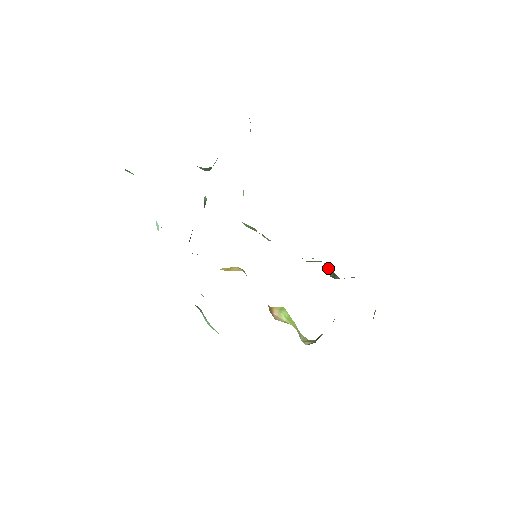
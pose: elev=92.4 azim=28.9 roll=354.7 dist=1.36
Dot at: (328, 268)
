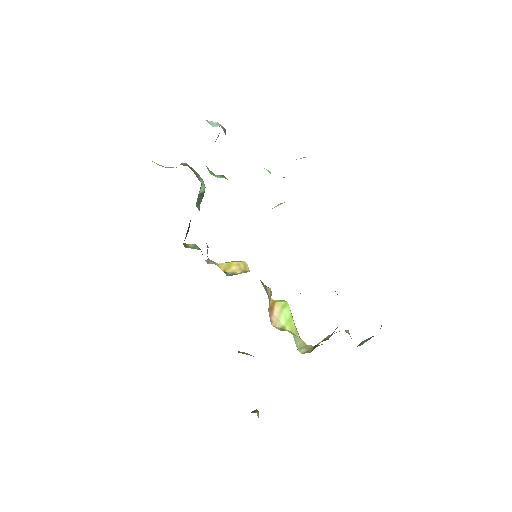
Dot at: occluded
